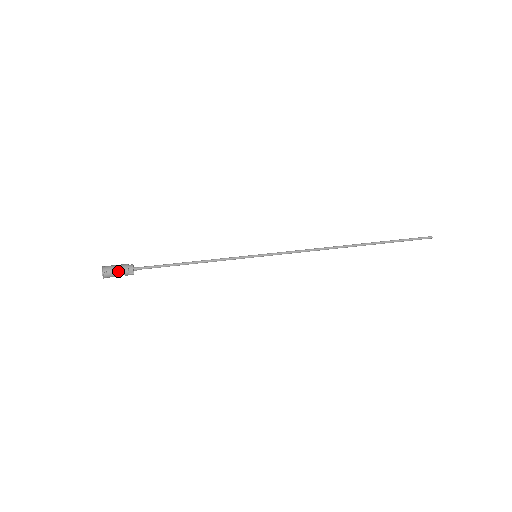
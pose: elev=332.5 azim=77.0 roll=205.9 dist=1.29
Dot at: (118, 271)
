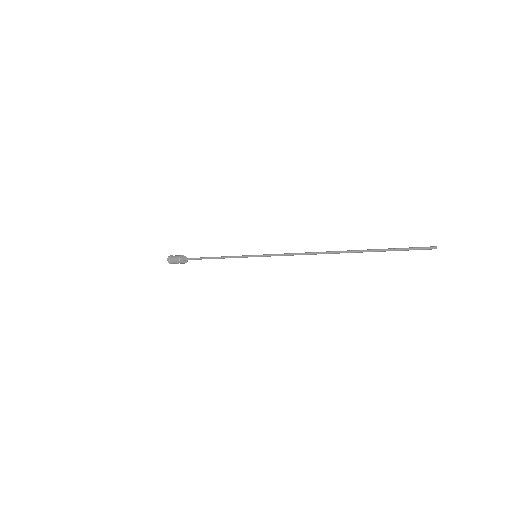
Dot at: (175, 257)
